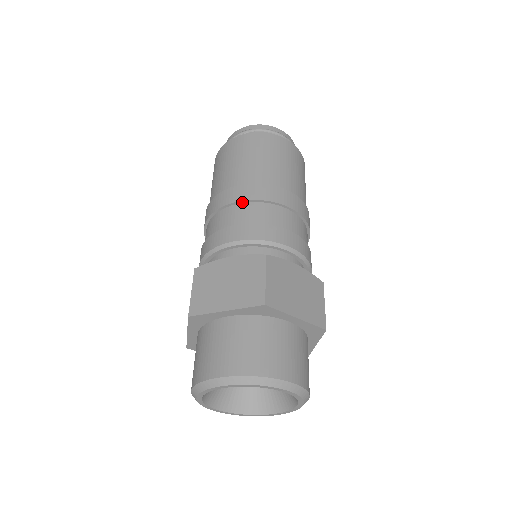
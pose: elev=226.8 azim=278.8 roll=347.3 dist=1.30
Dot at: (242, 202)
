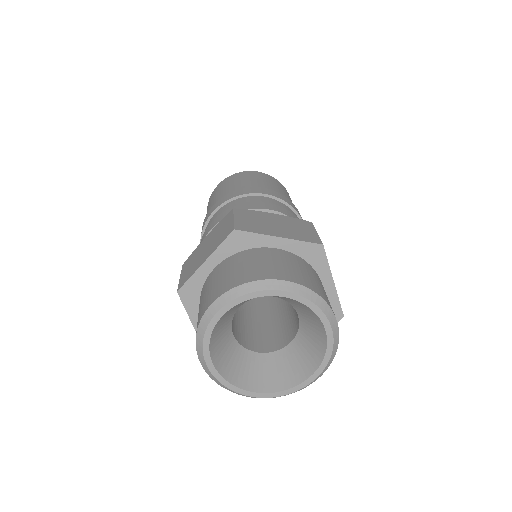
Dot at: (271, 197)
